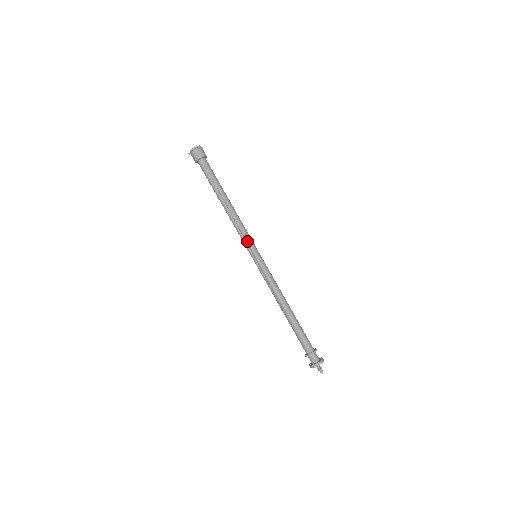
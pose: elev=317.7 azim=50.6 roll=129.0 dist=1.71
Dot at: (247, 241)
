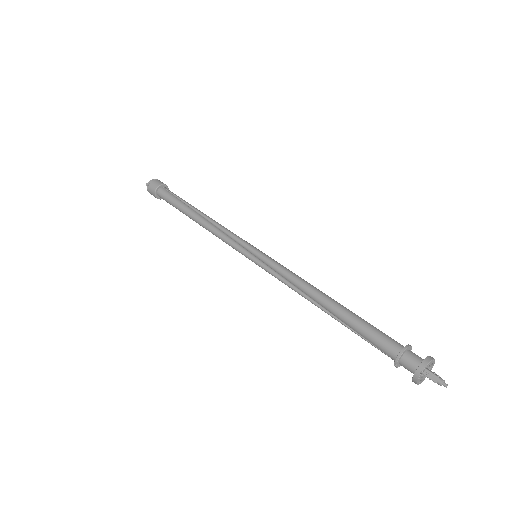
Dot at: (239, 239)
